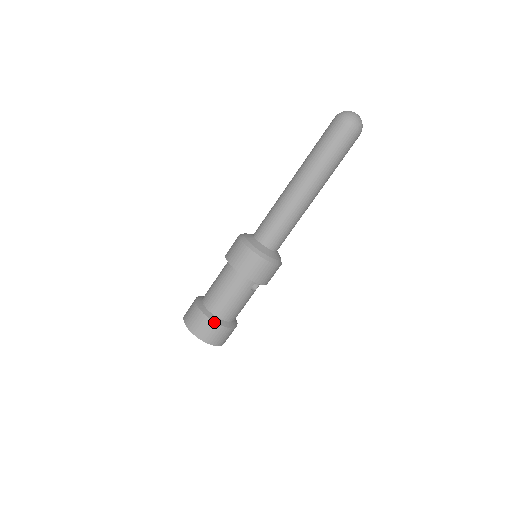
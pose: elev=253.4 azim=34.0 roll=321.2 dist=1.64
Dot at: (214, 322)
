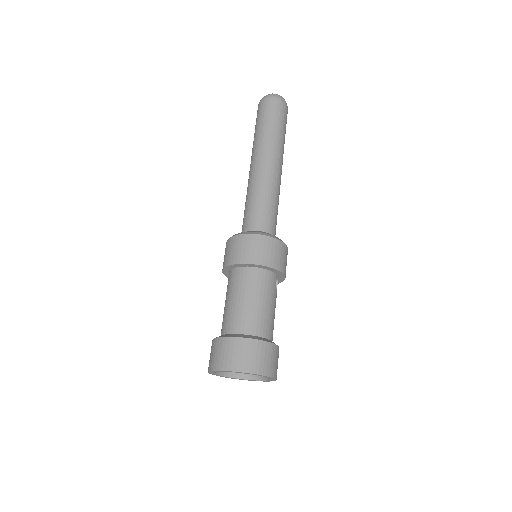
Dot at: (262, 341)
